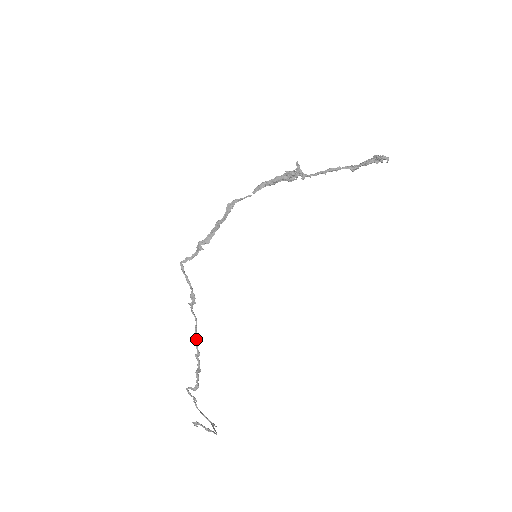
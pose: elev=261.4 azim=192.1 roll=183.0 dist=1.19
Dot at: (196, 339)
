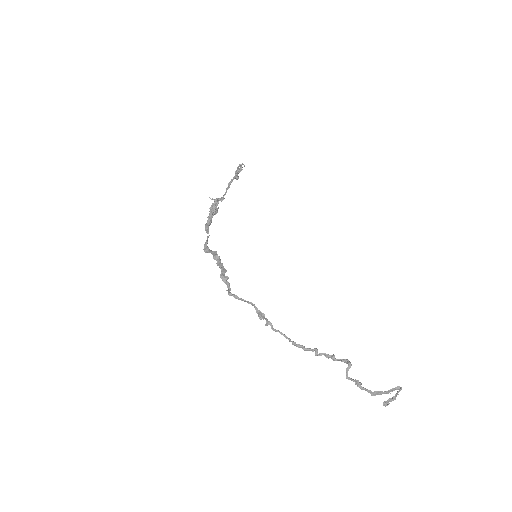
Dot at: (300, 345)
